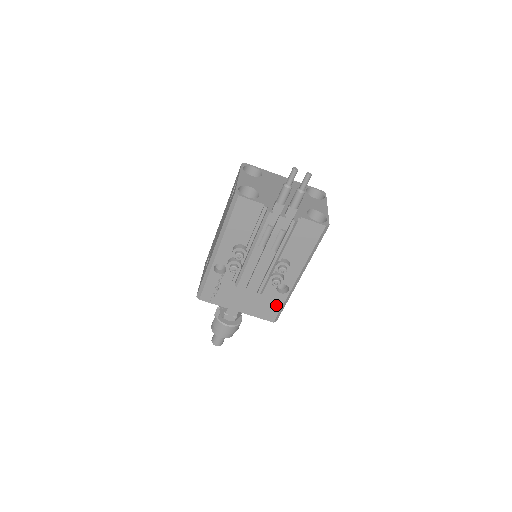
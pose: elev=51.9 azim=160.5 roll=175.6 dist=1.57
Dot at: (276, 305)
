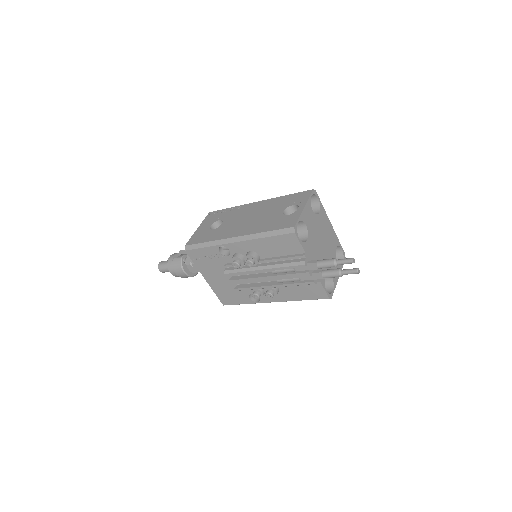
Dot at: (238, 300)
